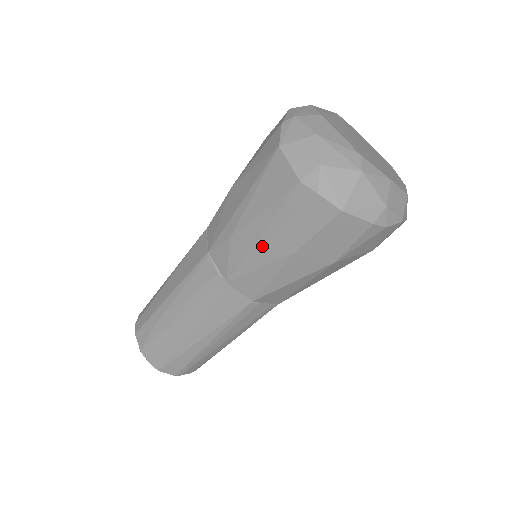
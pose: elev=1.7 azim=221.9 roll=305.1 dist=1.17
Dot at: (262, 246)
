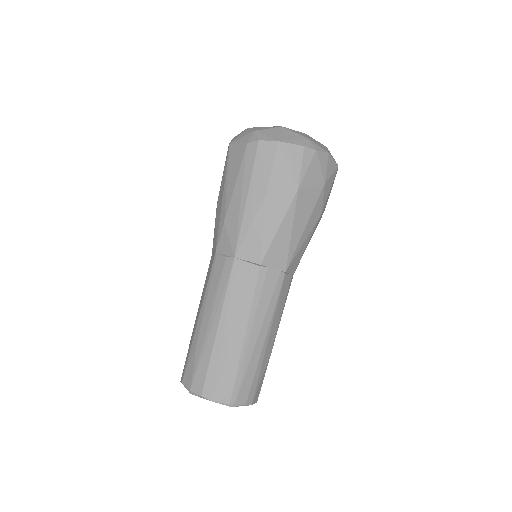
Dot at: (245, 204)
